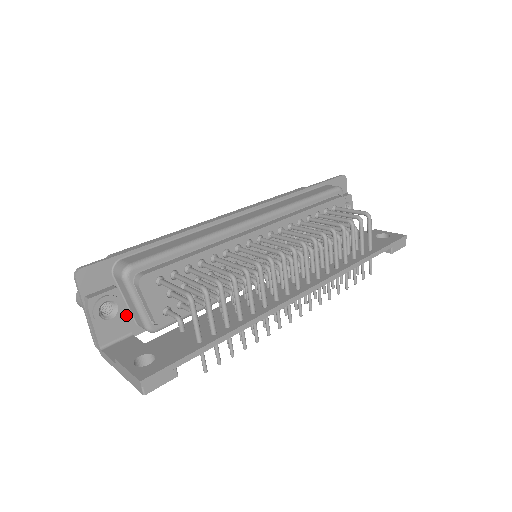
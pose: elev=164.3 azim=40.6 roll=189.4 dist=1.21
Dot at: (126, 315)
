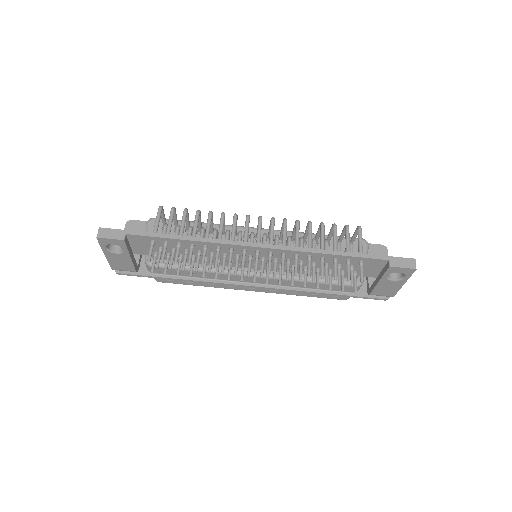
Dot at: occluded
